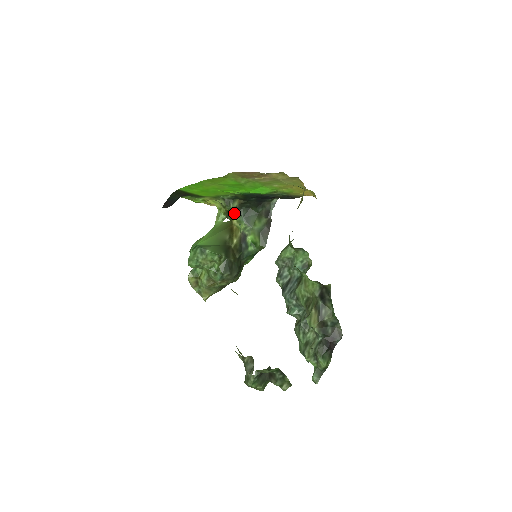
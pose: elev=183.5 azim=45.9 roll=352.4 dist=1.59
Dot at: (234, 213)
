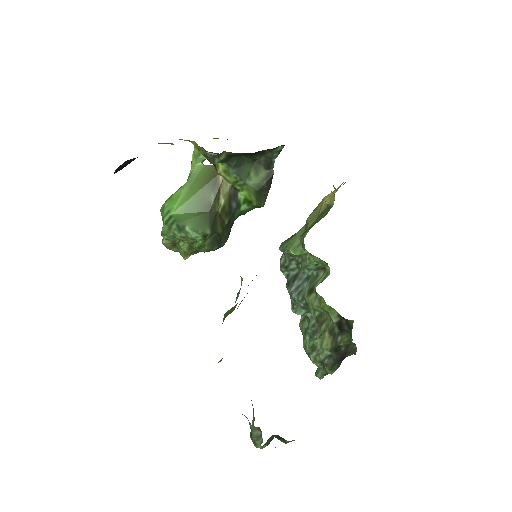
Dot at: occluded
